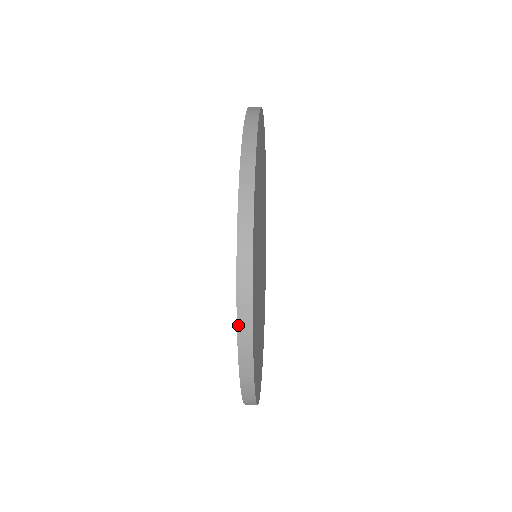
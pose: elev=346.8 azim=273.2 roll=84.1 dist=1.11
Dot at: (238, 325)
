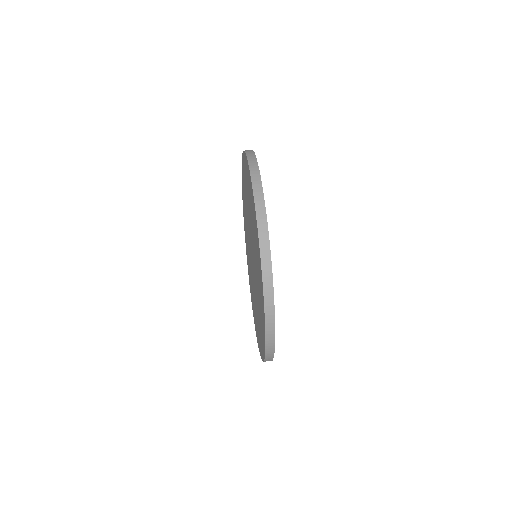
Dot at: (265, 358)
